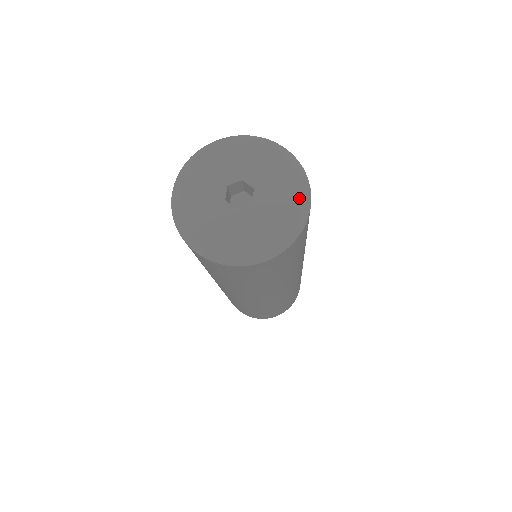
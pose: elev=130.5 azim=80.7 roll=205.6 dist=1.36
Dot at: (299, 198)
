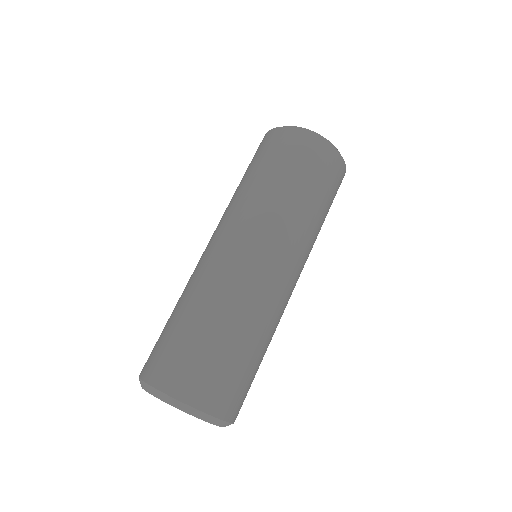
Dot at: occluded
